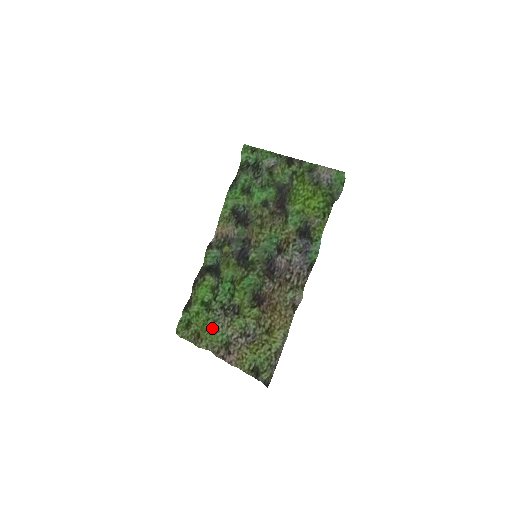
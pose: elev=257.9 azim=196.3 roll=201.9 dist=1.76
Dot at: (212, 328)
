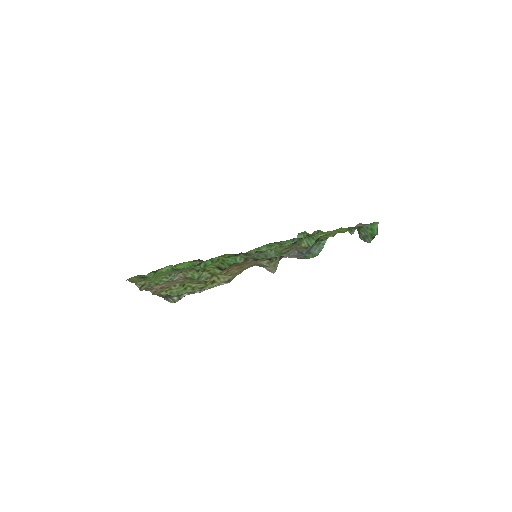
Dot at: (164, 275)
